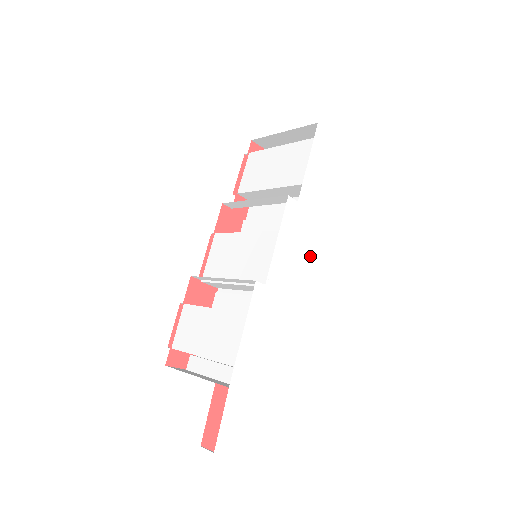
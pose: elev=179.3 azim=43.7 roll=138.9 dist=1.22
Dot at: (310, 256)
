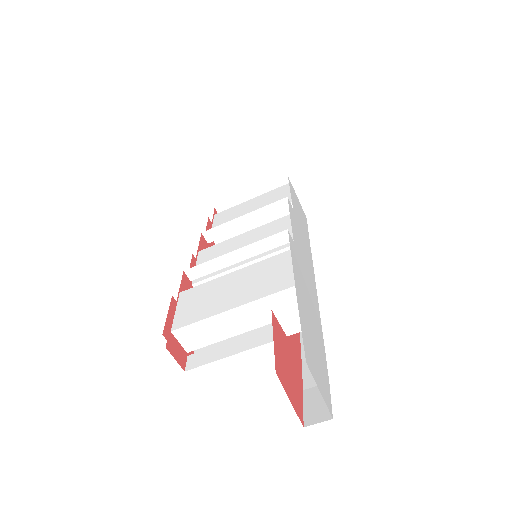
Dot at: (310, 258)
